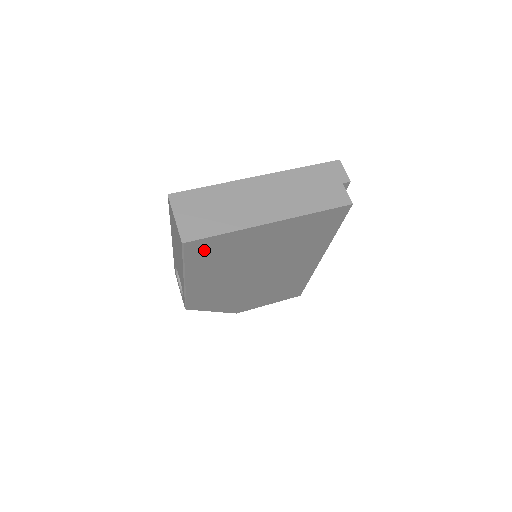
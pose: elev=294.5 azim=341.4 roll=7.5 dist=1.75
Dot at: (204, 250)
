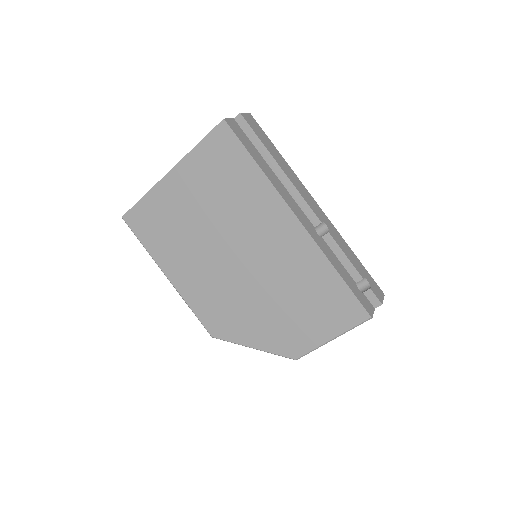
Dot at: (145, 224)
